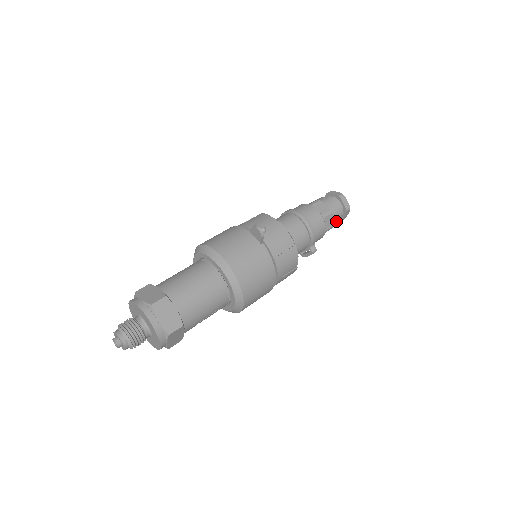
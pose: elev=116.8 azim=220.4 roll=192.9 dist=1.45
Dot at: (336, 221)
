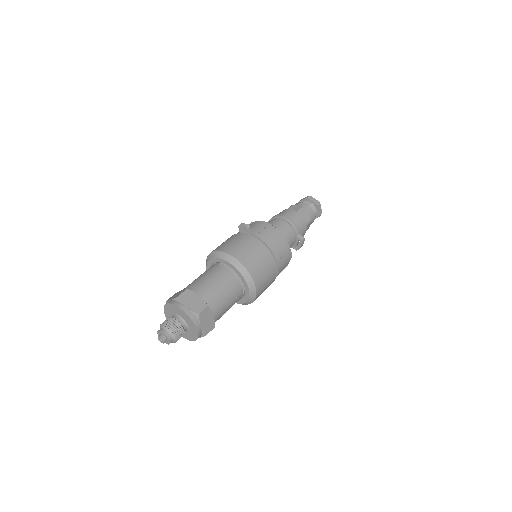
Dot at: (312, 215)
